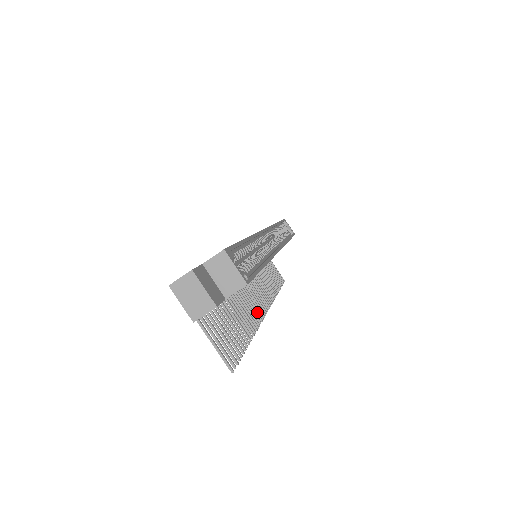
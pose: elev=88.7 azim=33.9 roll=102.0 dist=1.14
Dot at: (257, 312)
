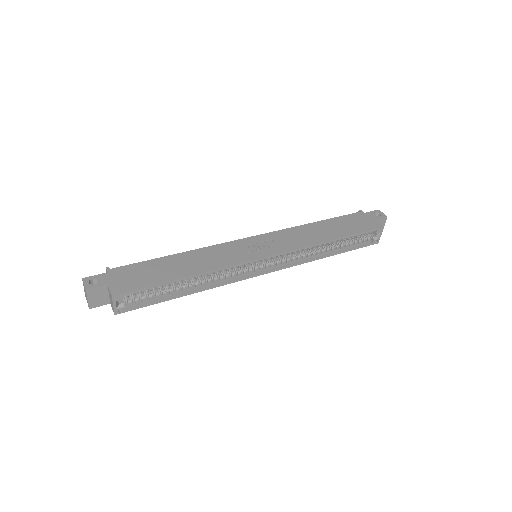
Dot at: occluded
